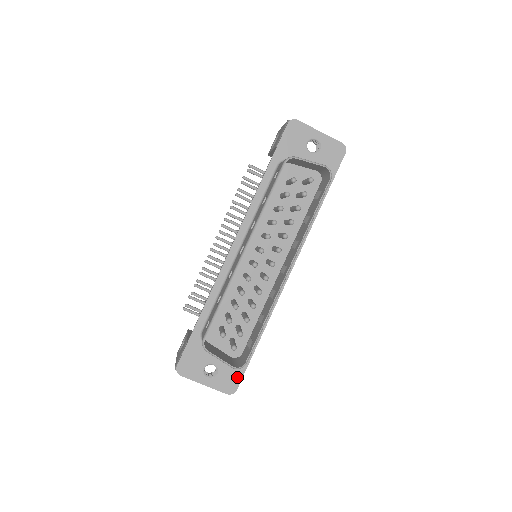
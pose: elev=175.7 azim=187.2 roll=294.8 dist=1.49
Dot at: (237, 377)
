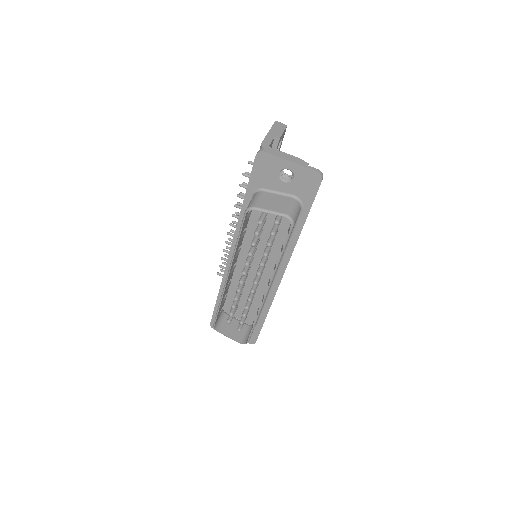
Dot at: (254, 335)
